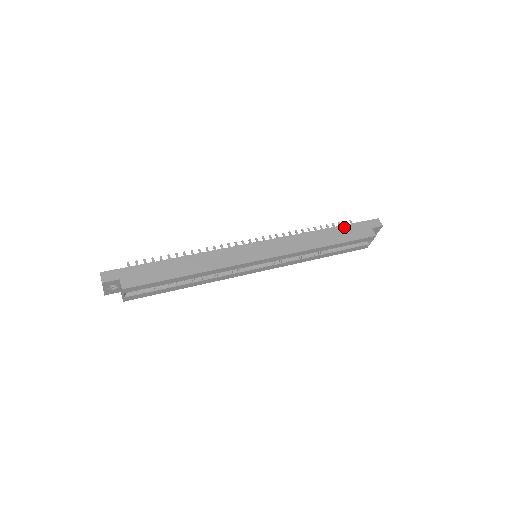
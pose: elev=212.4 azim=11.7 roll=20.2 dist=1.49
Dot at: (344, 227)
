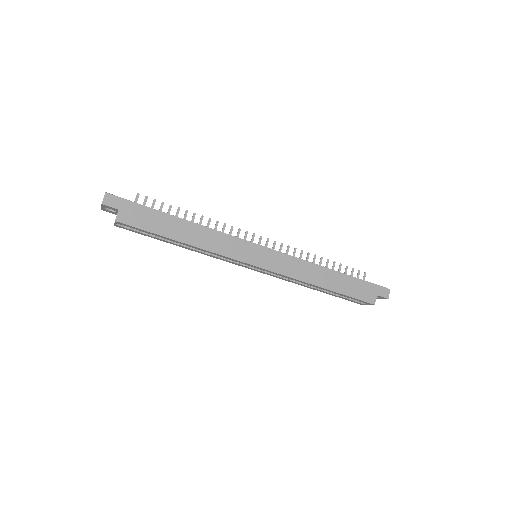
Dot at: (353, 279)
